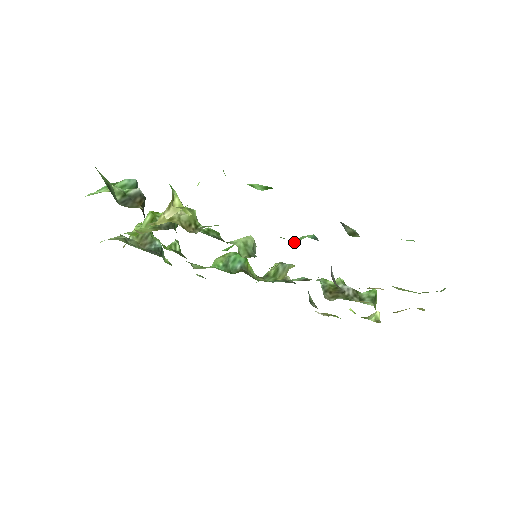
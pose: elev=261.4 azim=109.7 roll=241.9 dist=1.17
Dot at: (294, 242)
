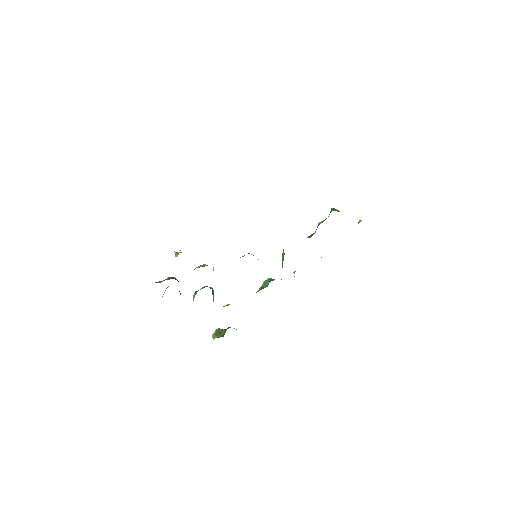
Dot at: occluded
